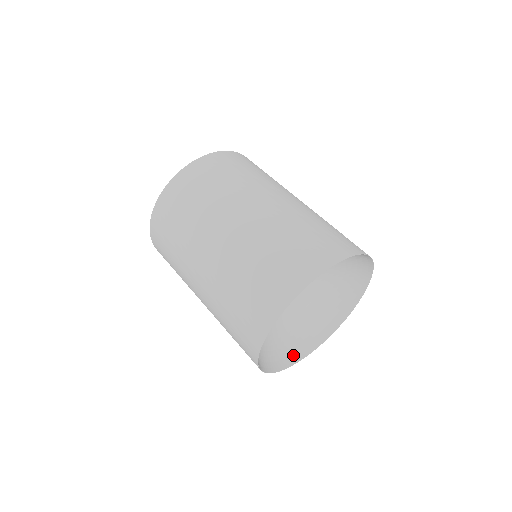
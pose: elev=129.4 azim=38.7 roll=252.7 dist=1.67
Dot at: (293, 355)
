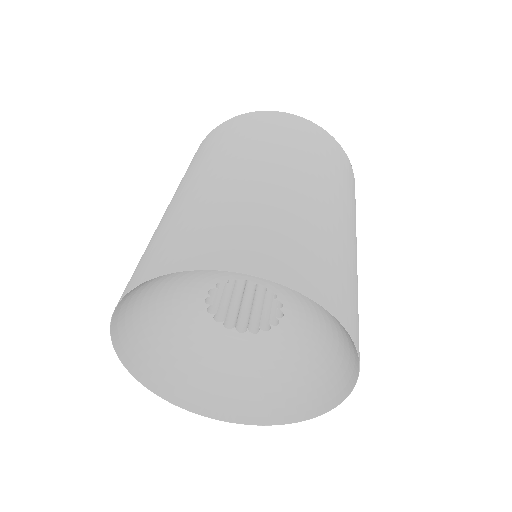
Dot at: (228, 408)
